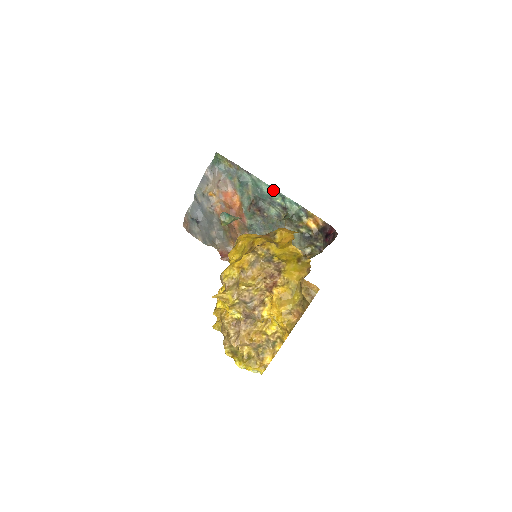
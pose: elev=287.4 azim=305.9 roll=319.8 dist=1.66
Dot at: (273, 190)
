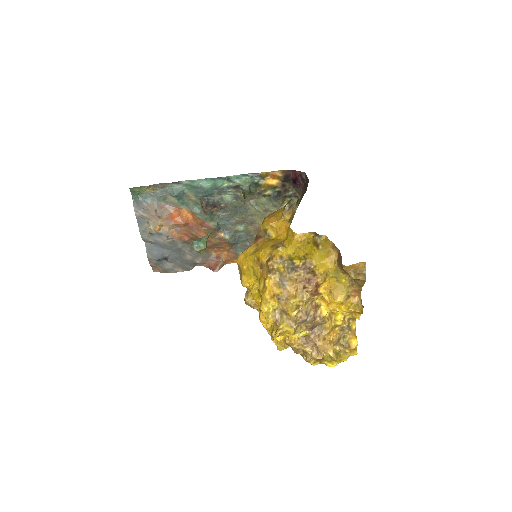
Dot at: (213, 180)
